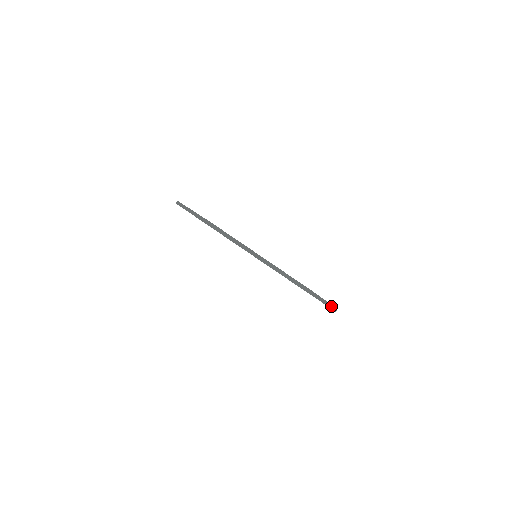
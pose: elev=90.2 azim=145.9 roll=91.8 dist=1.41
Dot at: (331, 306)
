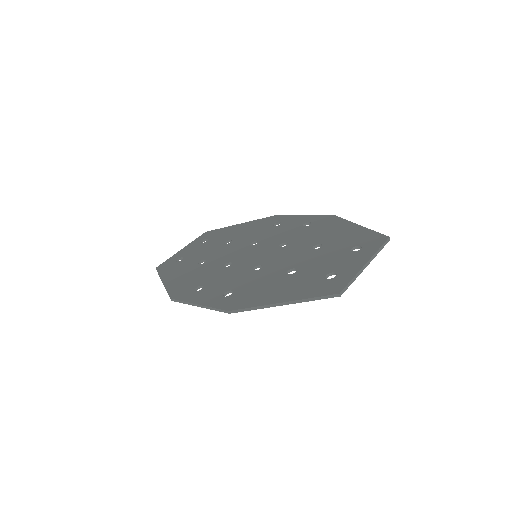
Dot at: (346, 221)
